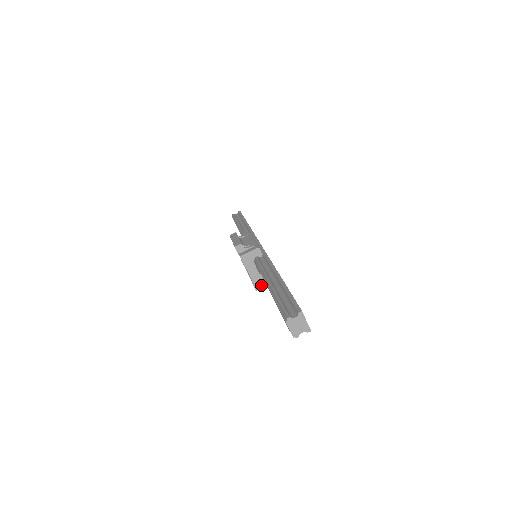
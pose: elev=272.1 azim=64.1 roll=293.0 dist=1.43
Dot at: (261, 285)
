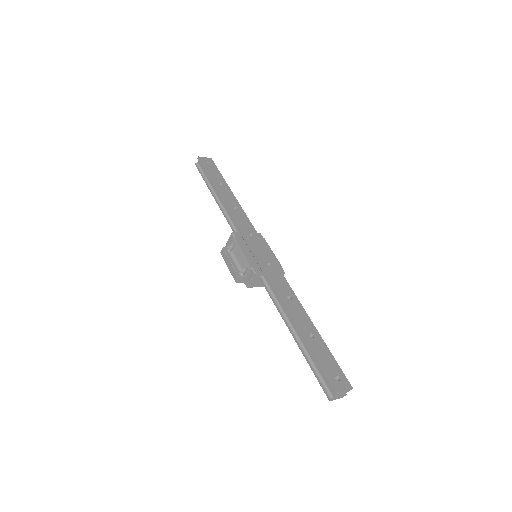
Dot at: occluded
